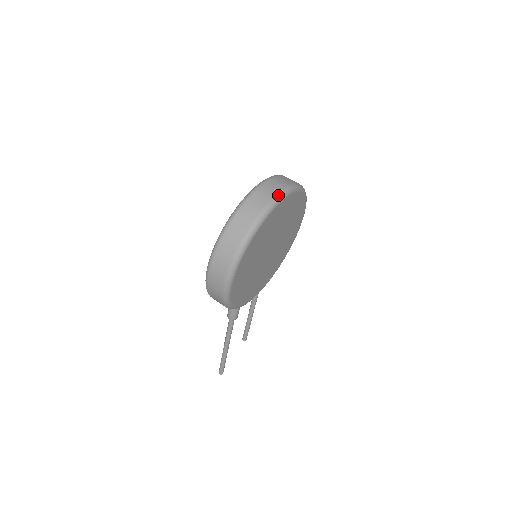
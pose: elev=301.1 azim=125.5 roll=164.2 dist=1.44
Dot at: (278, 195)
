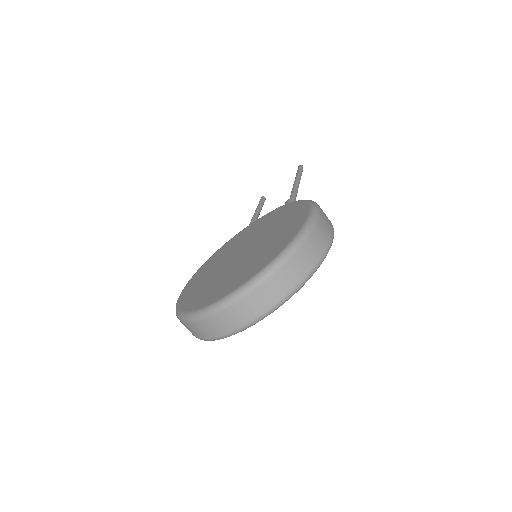
Dot at: (238, 330)
